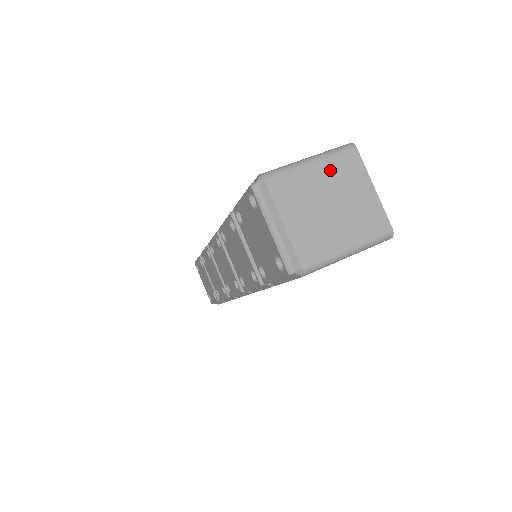
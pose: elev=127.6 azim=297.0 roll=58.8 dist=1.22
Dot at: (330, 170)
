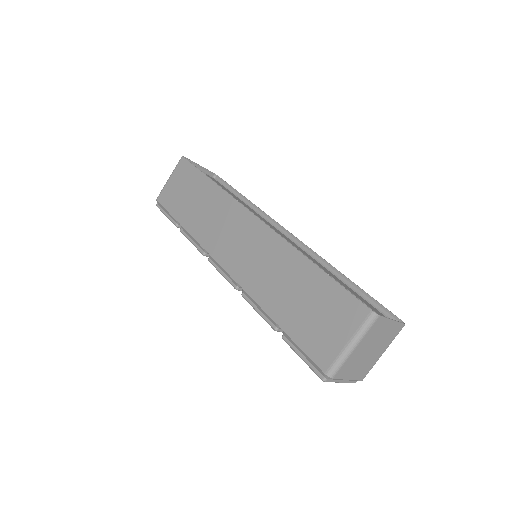
Dot at: (367, 340)
